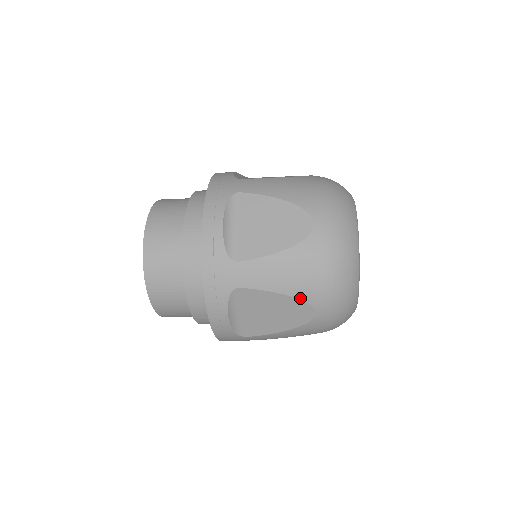
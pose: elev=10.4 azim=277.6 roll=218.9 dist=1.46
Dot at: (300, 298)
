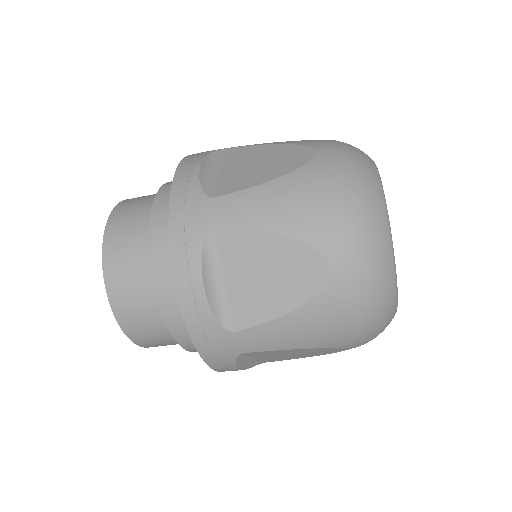
Dot at: (324, 347)
